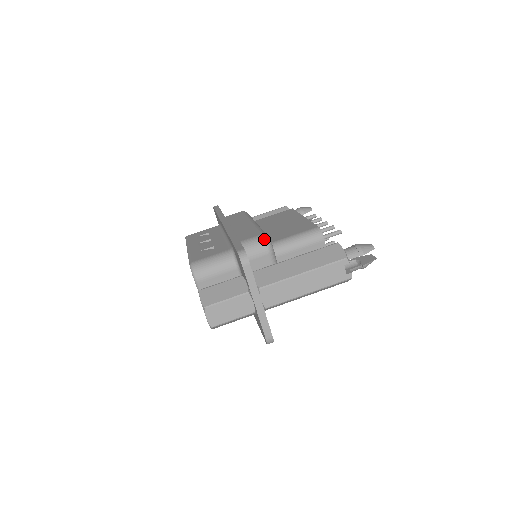
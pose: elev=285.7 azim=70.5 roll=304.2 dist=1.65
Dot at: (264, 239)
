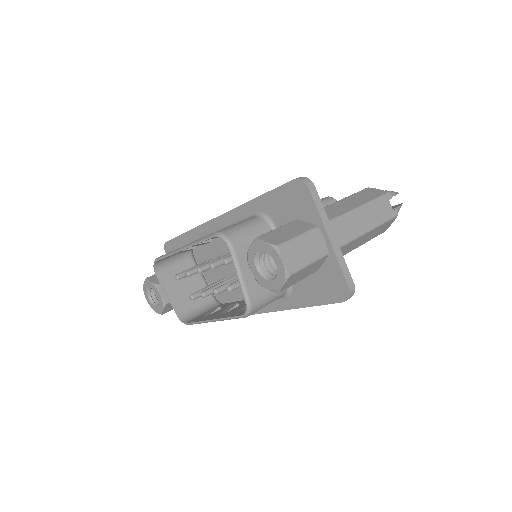
Dot at: occluded
